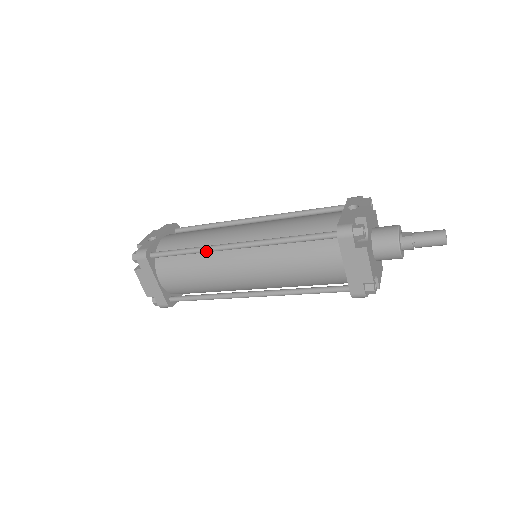
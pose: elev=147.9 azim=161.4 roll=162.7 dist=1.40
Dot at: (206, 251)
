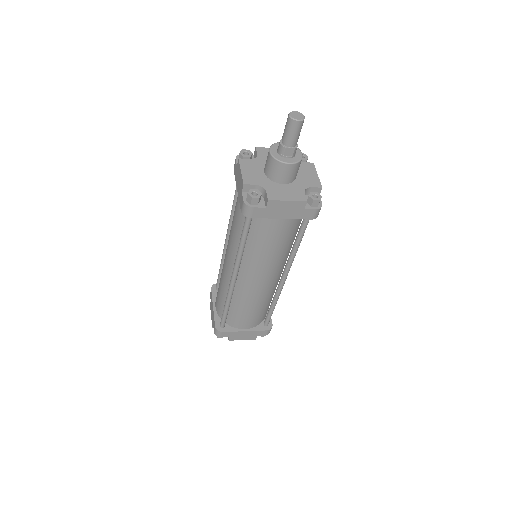
Dot at: (222, 257)
